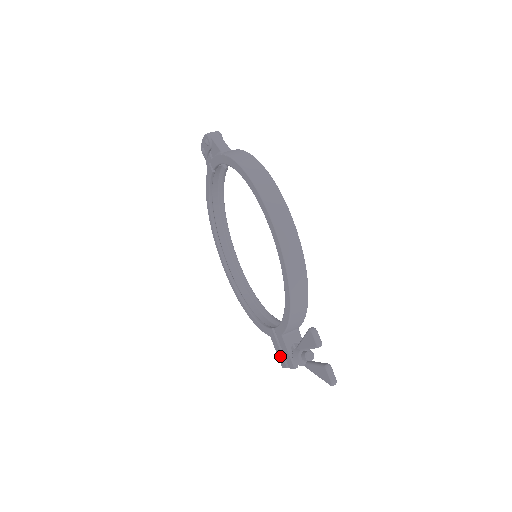
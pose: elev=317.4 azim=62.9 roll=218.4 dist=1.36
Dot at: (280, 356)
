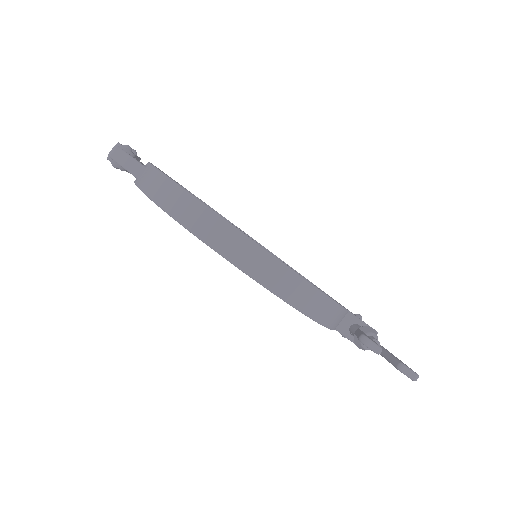
Dot at: occluded
